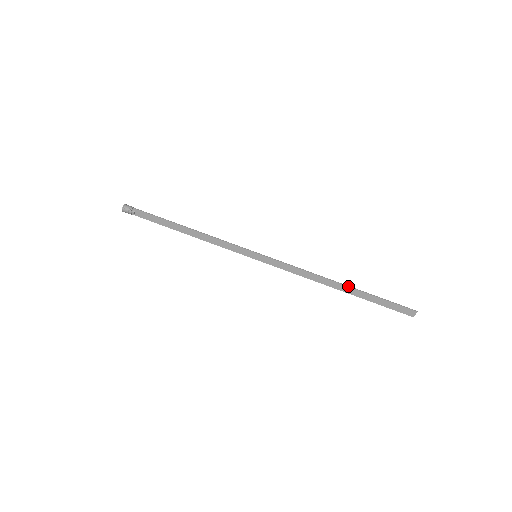
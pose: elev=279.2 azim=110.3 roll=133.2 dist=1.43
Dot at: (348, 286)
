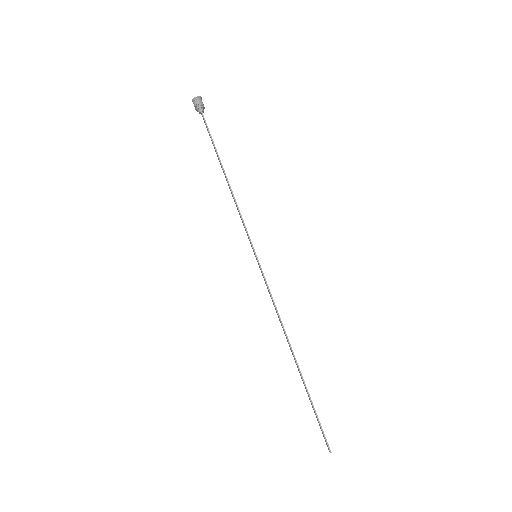
Dot at: (298, 367)
